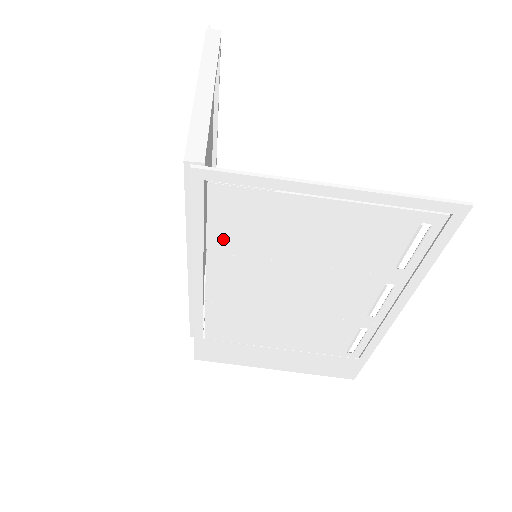
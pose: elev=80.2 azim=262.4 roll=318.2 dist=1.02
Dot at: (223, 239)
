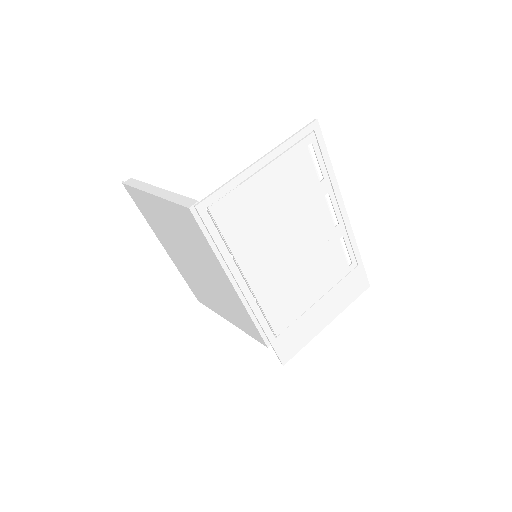
Dot at: (236, 240)
